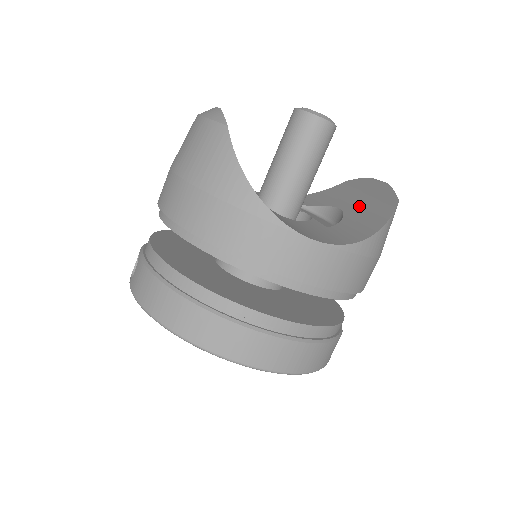
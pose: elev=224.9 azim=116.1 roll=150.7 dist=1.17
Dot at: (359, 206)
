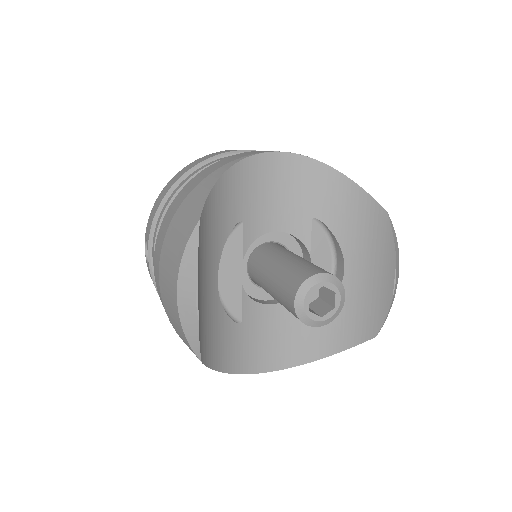
Dot at: (357, 291)
